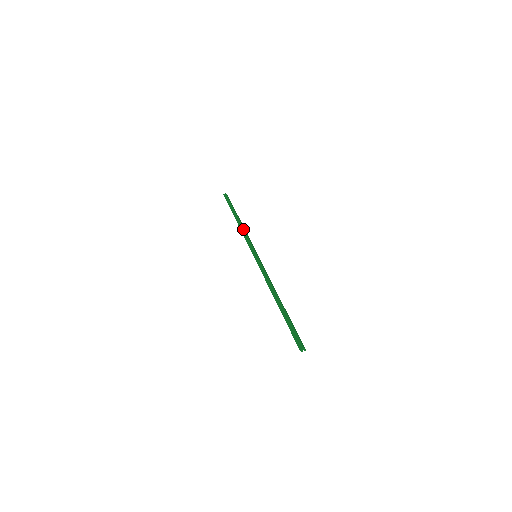
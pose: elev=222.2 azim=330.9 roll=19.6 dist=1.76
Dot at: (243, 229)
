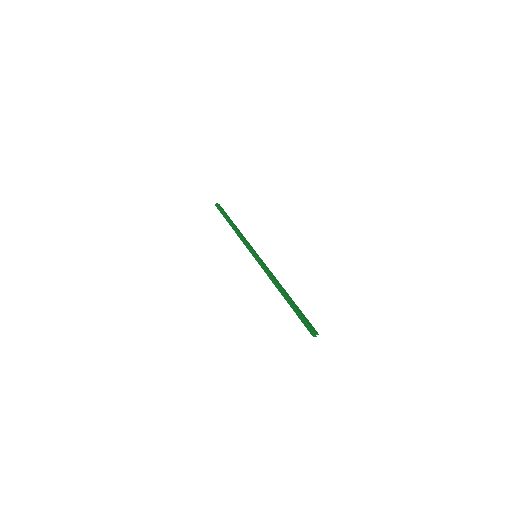
Dot at: (239, 233)
